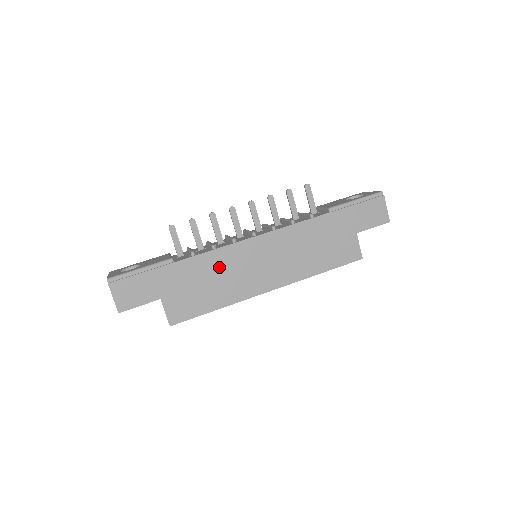
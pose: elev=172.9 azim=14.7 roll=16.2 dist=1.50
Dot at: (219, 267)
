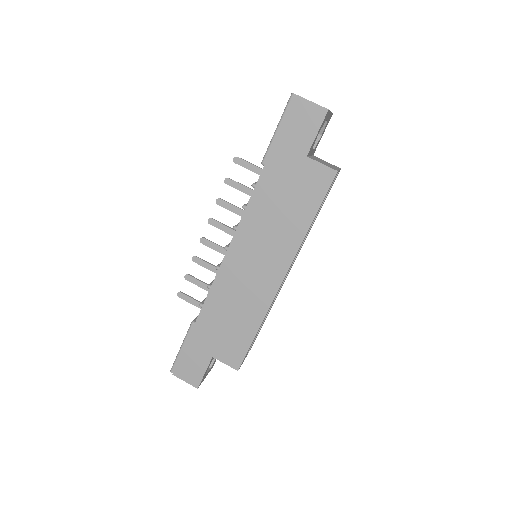
Dot at: (226, 299)
